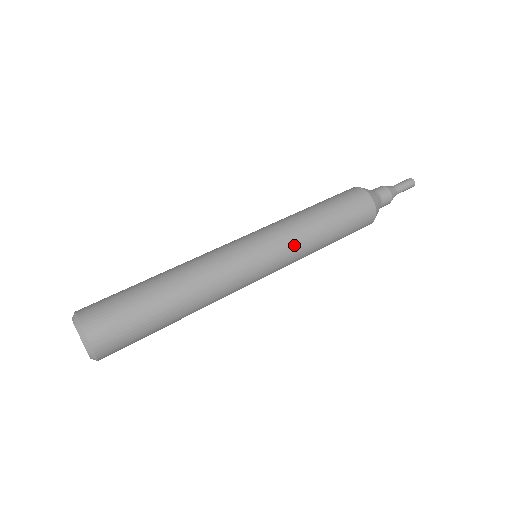
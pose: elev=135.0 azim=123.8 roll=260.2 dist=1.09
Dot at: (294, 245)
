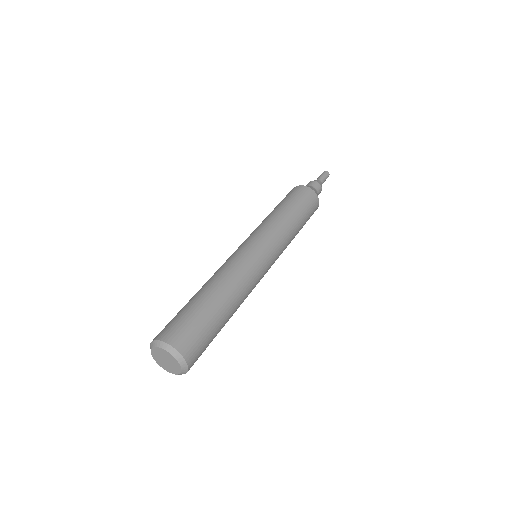
Dot at: (279, 234)
